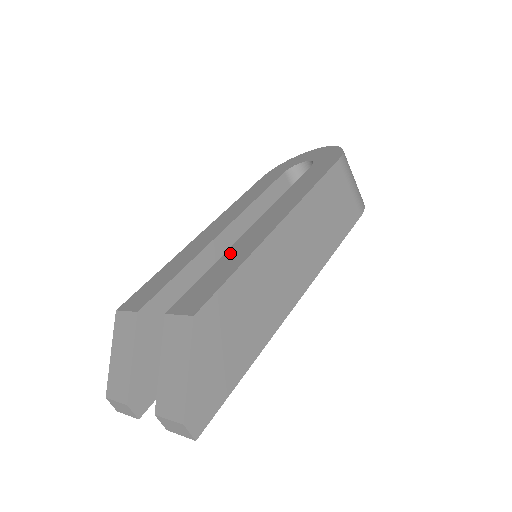
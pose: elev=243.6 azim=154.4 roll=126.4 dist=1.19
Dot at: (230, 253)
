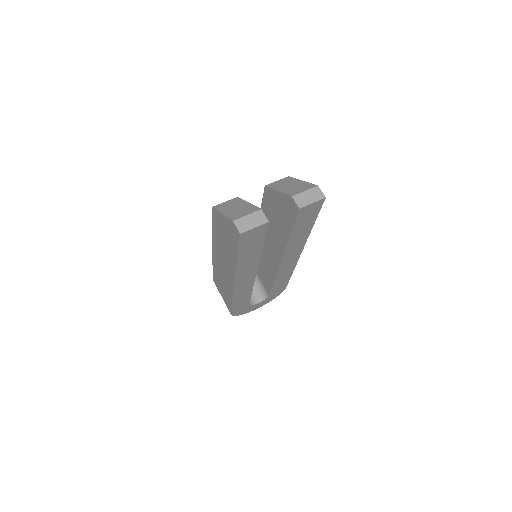
Dot at: occluded
